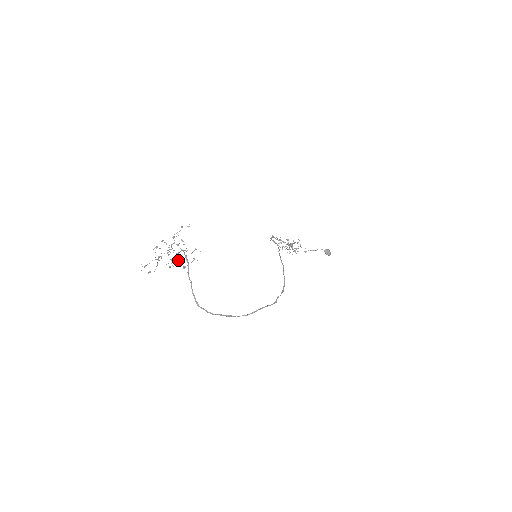
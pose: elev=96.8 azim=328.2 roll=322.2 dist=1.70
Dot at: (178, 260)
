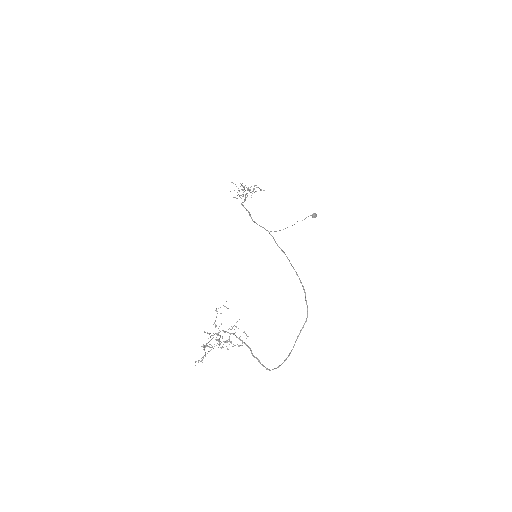
Dot at: (230, 342)
